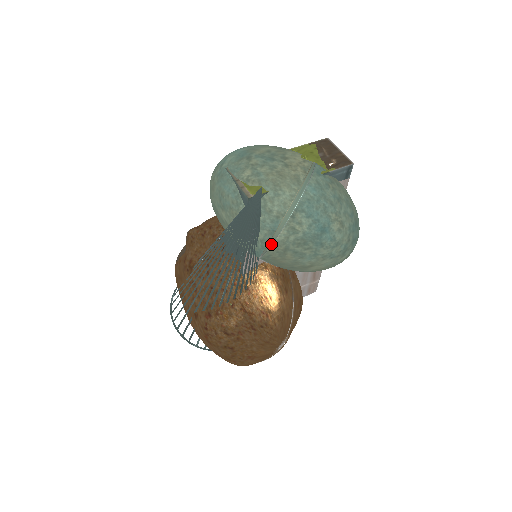
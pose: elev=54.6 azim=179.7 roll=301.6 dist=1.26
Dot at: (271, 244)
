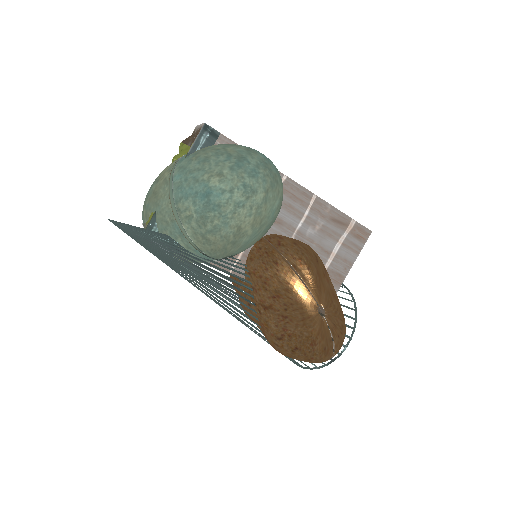
Dot at: (193, 243)
